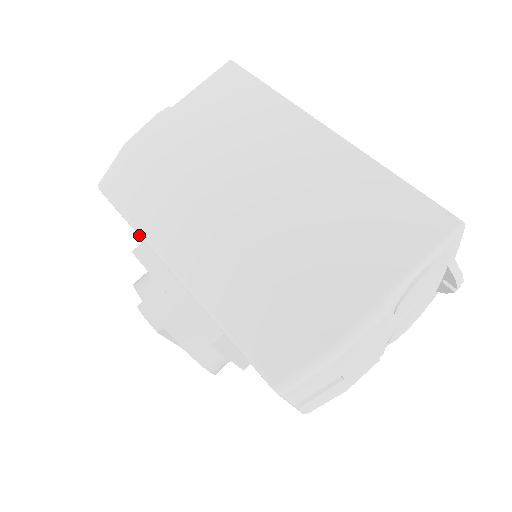
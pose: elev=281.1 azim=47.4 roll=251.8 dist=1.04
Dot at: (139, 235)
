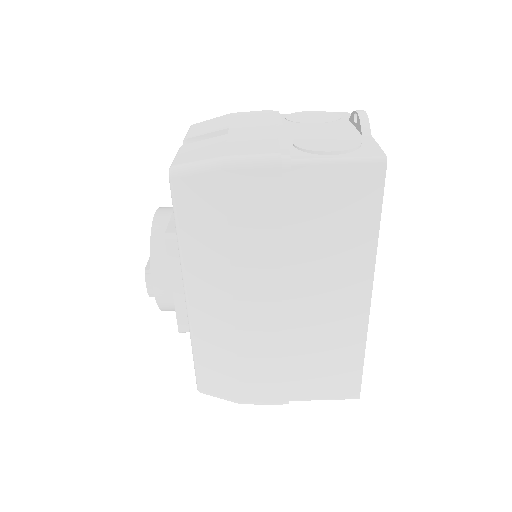
Dot at: (179, 251)
